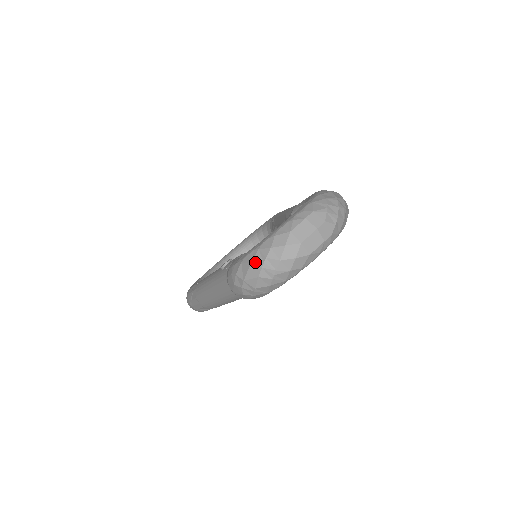
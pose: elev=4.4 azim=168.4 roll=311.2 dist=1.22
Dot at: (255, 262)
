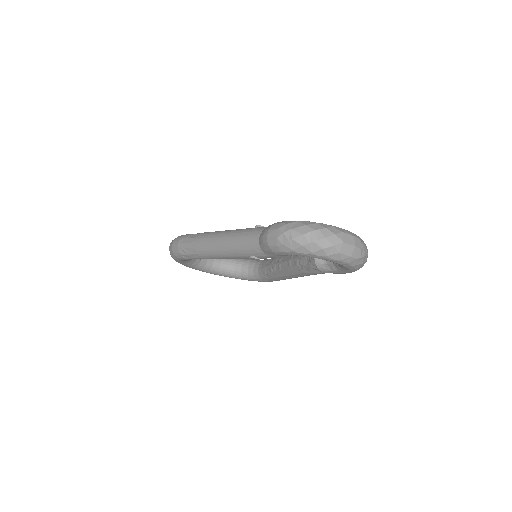
Dot at: (310, 226)
